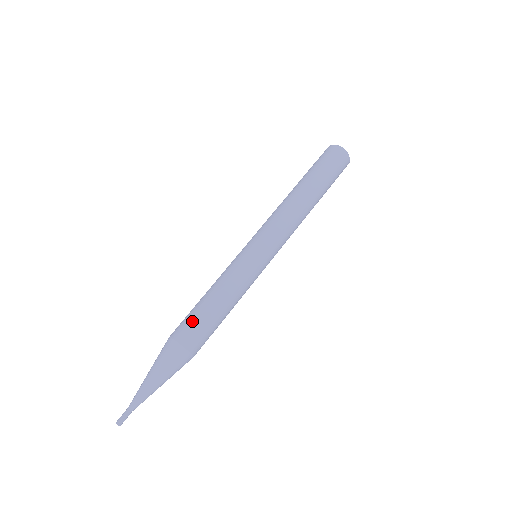
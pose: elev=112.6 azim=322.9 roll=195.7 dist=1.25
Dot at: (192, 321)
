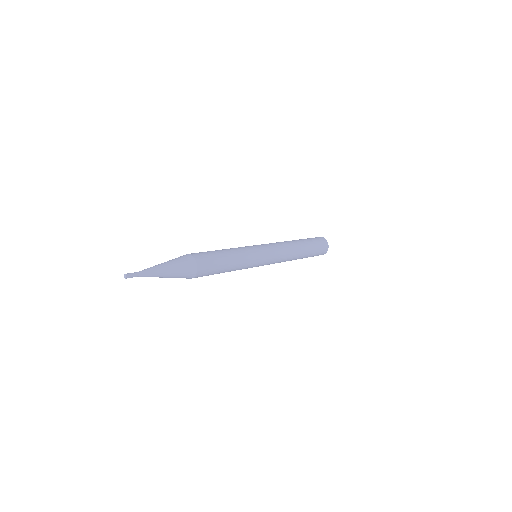
Dot at: (208, 254)
